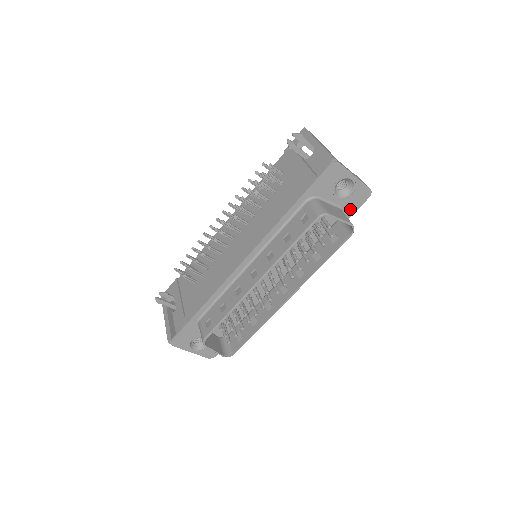
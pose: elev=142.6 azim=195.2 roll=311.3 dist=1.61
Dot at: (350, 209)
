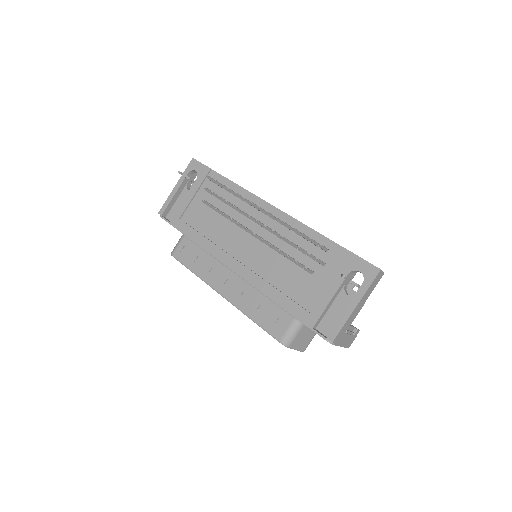
Dot at: occluded
